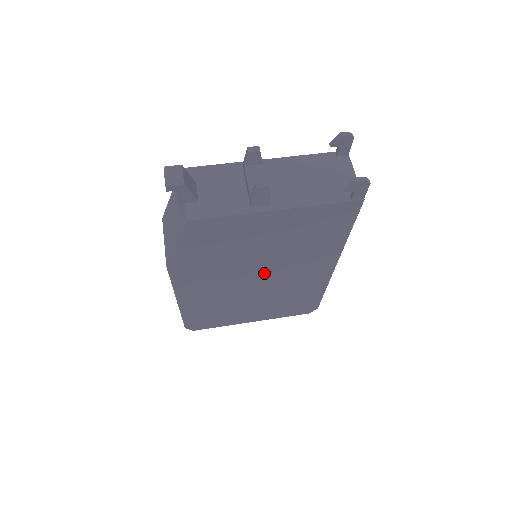
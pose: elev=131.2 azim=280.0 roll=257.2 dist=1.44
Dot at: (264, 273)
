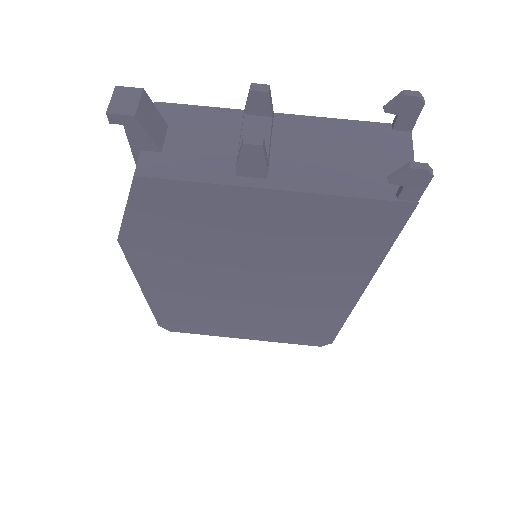
Dot at: (258, 281)
